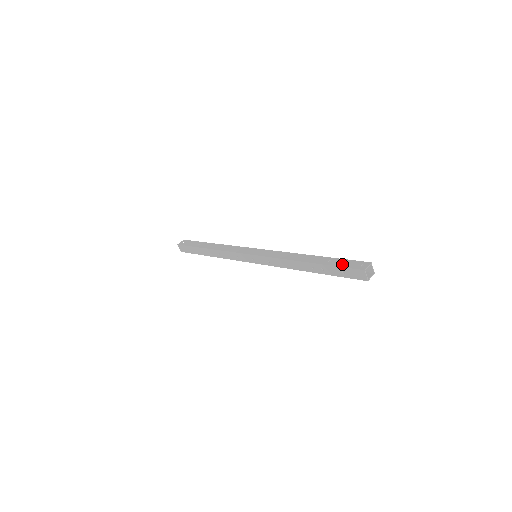
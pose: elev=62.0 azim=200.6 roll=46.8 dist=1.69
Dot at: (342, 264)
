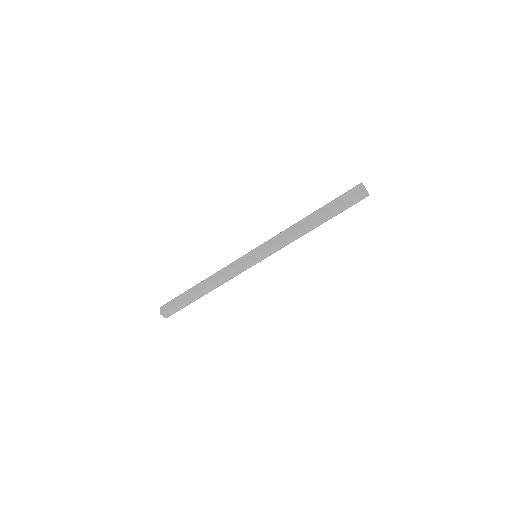
Dot at: (343, 199)
